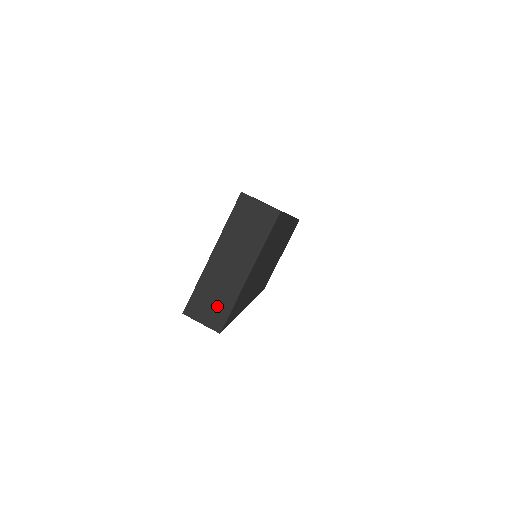
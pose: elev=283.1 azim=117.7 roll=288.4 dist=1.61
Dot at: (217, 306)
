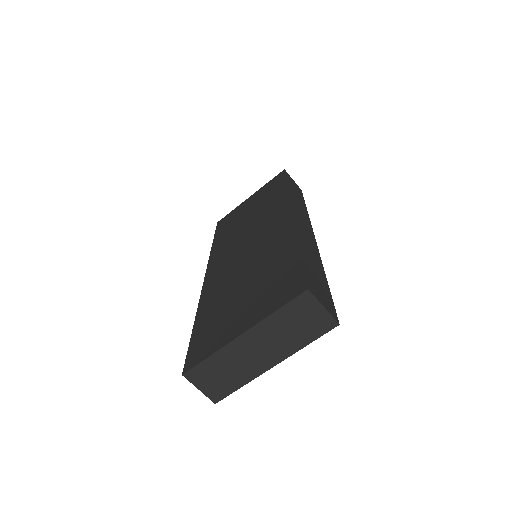
Dot at: (224, 381)
